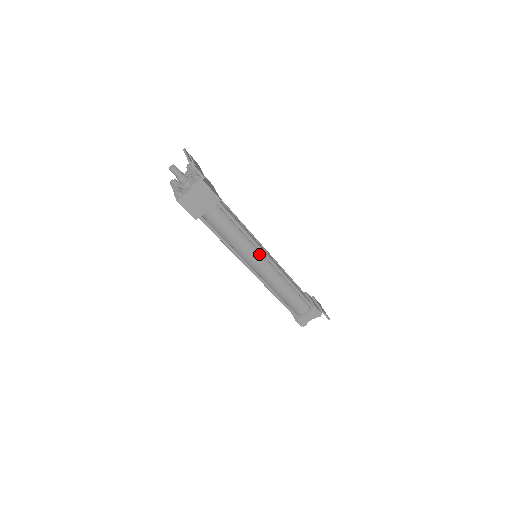
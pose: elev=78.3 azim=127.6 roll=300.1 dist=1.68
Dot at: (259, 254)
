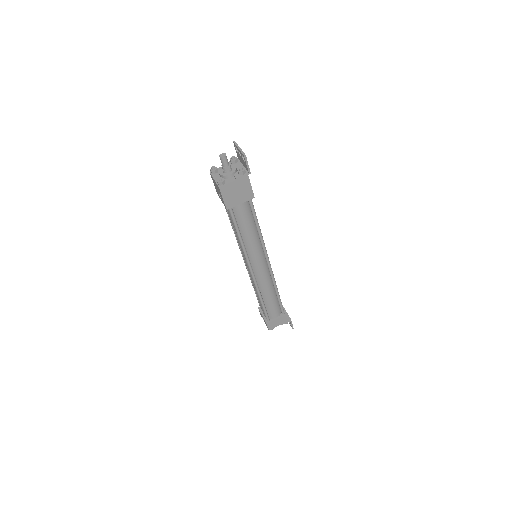
Dot at: (262, 255)
